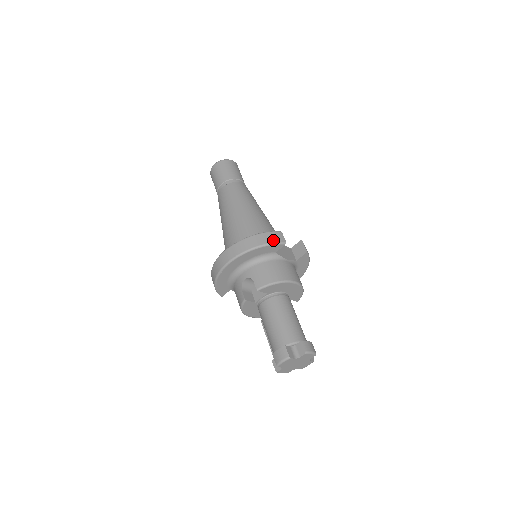
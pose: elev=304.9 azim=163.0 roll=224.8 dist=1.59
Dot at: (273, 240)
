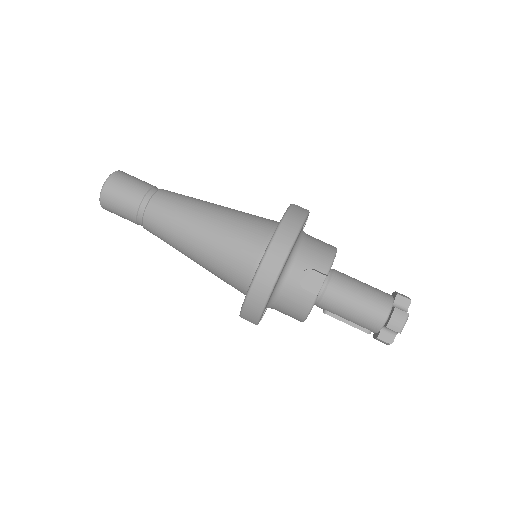
Dot at: (302, 213)
